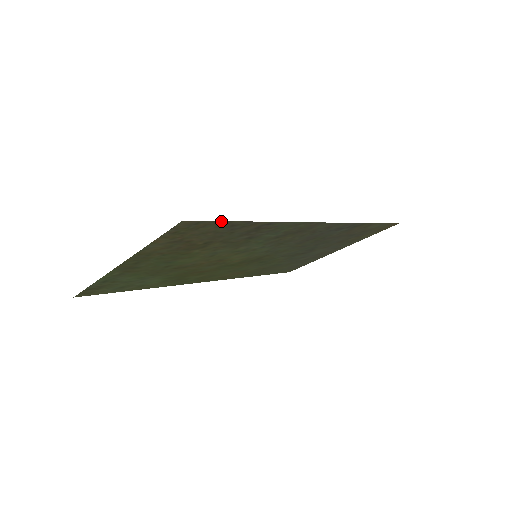
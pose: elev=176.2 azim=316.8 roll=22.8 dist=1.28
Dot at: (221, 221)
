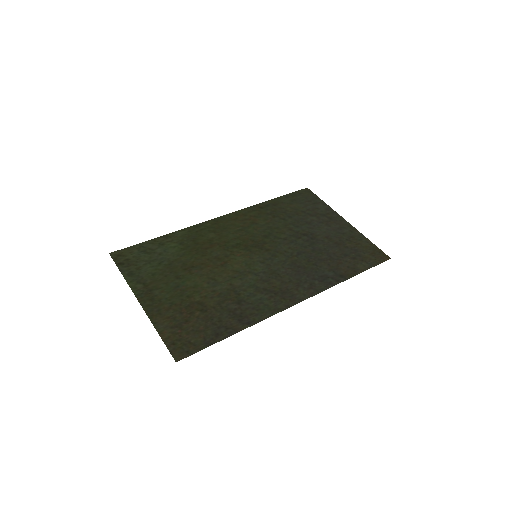
Dot at: (206, 347)
